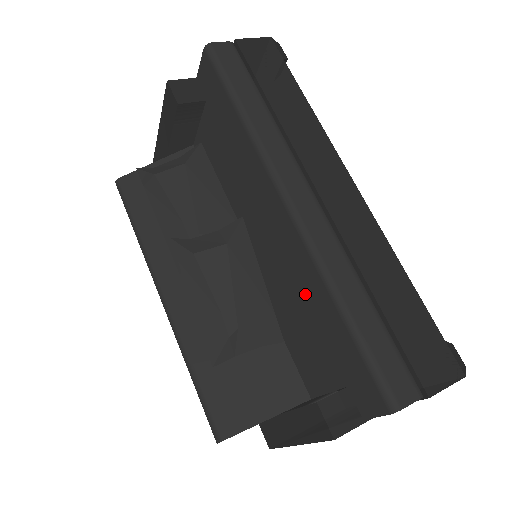
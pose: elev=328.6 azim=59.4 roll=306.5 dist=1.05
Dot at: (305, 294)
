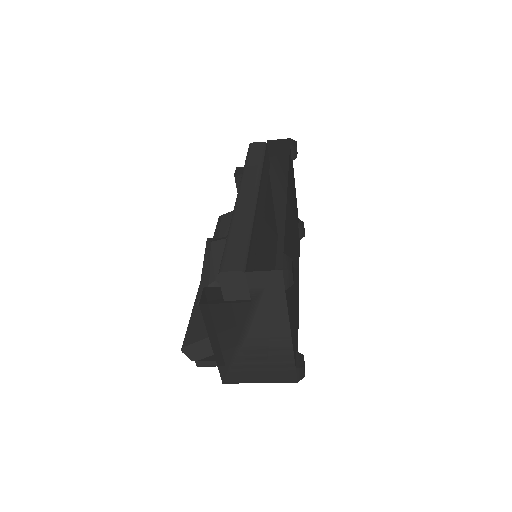
Dot at: occluded
